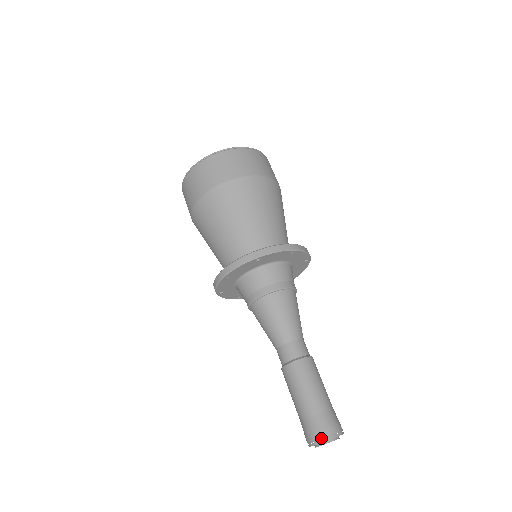
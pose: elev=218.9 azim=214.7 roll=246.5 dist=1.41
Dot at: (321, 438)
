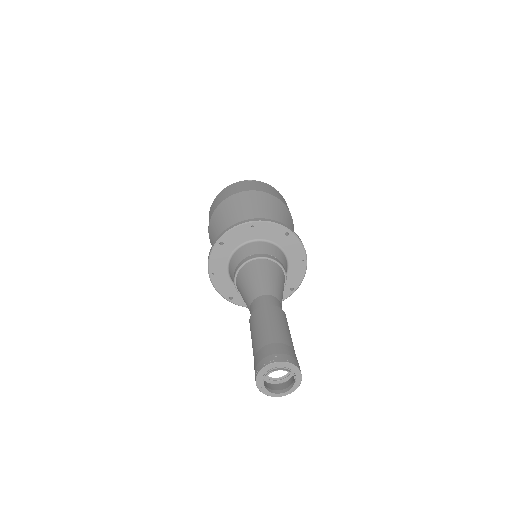
Dot at: (289, 359)
